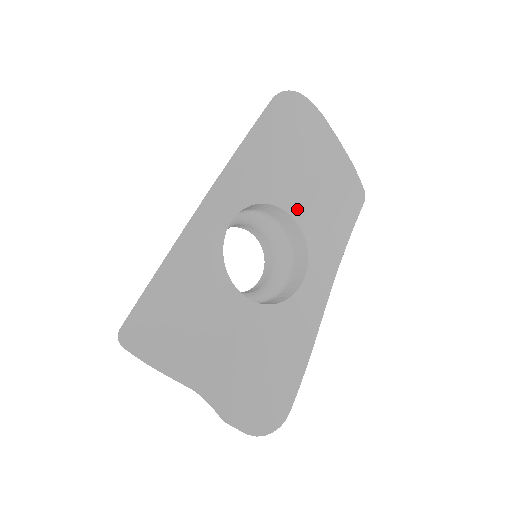
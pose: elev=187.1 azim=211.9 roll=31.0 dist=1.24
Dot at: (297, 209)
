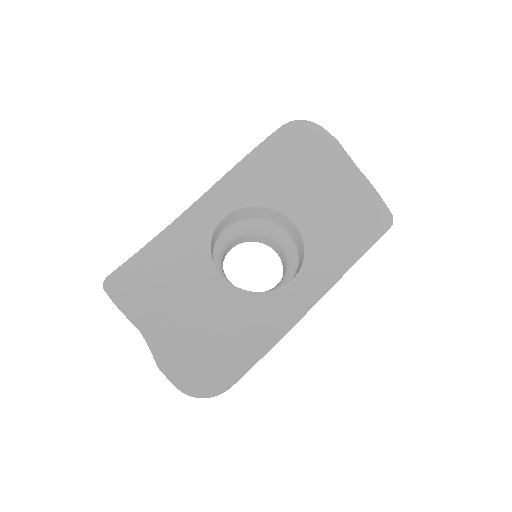
Dot at: (299, 216)
